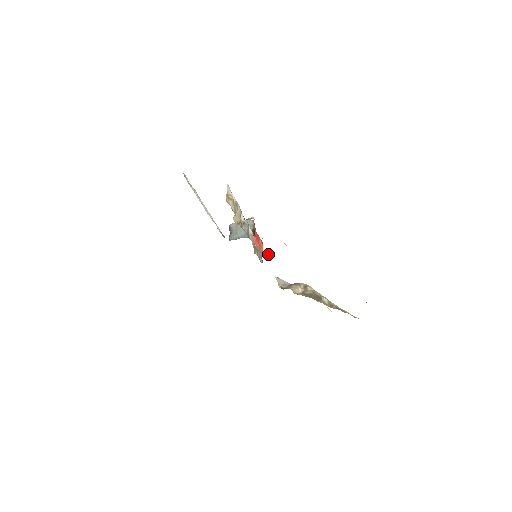
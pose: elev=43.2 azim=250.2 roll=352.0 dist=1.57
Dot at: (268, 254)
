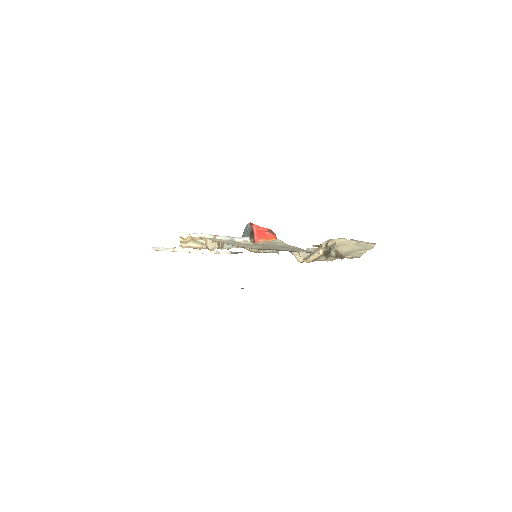
Dot at: occluded
